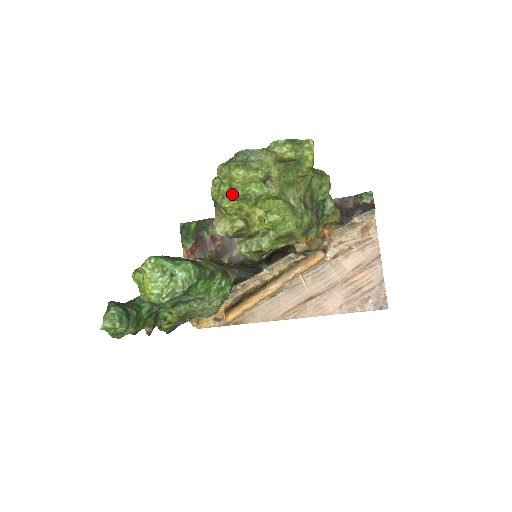
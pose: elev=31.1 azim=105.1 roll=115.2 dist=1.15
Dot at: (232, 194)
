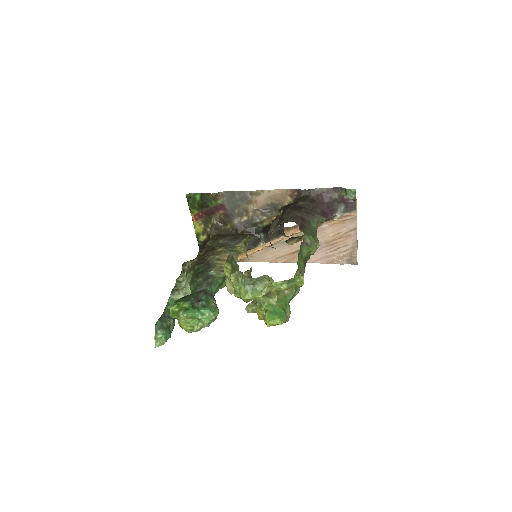
Dot at: (243, 300)
